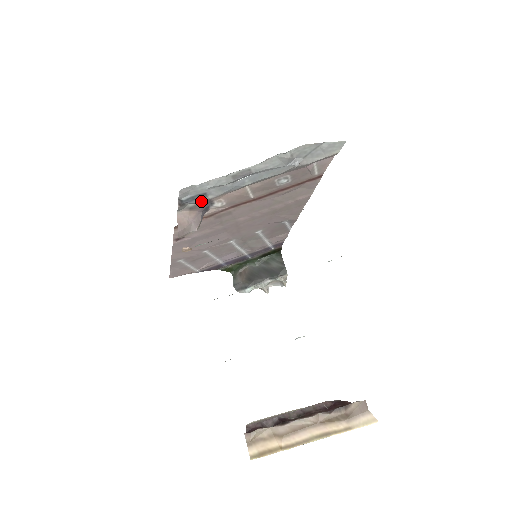
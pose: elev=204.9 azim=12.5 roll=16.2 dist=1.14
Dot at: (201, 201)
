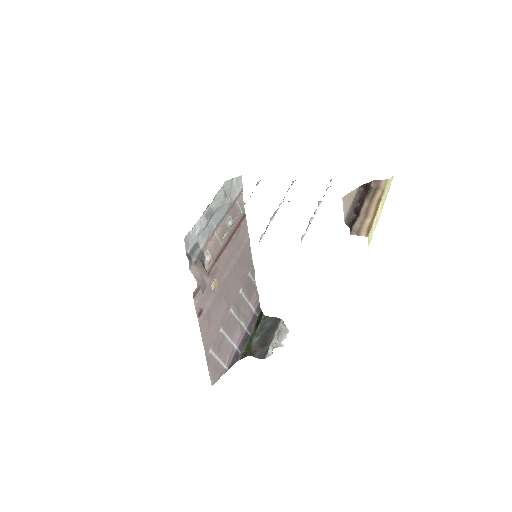
Dot at: (198, 254)
